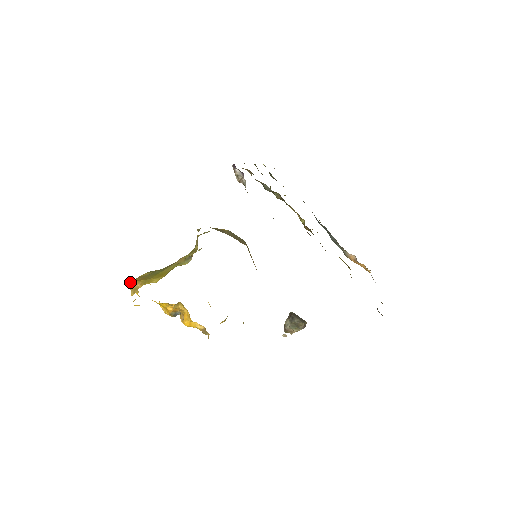
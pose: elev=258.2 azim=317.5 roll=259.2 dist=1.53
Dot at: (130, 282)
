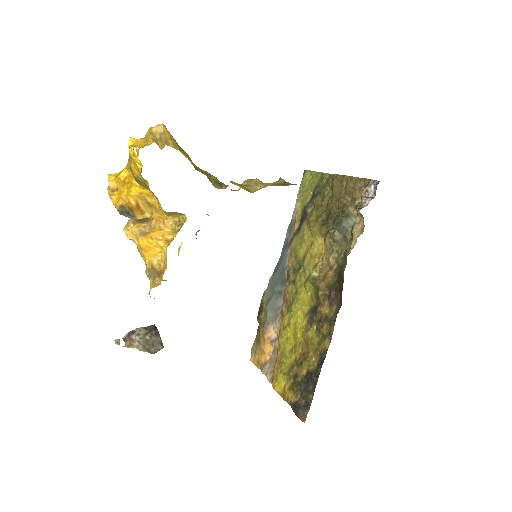
Dot at: occluded
